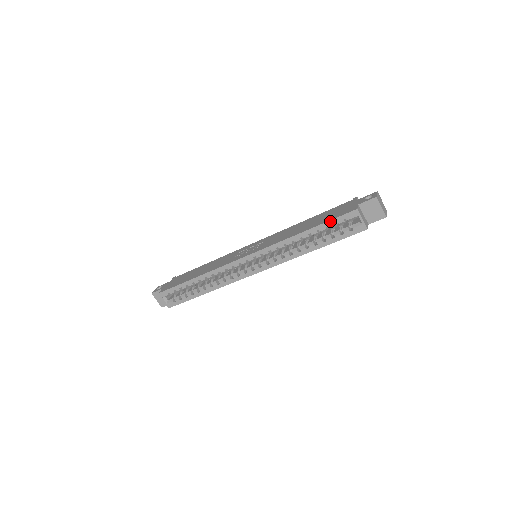
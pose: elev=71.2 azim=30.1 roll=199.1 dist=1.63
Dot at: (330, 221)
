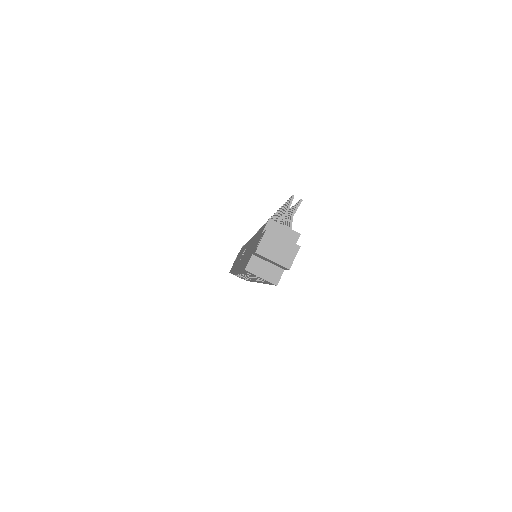
Dot at: occluded
